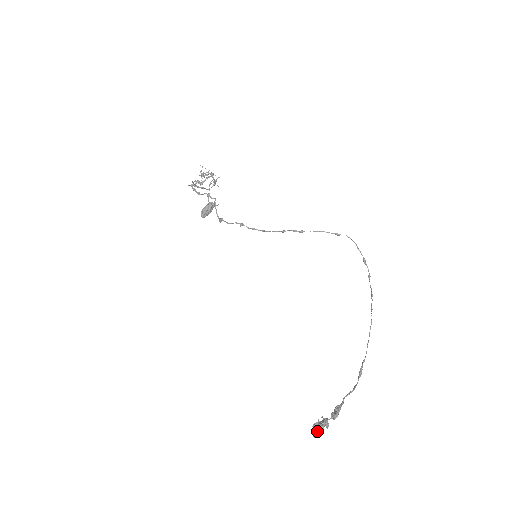
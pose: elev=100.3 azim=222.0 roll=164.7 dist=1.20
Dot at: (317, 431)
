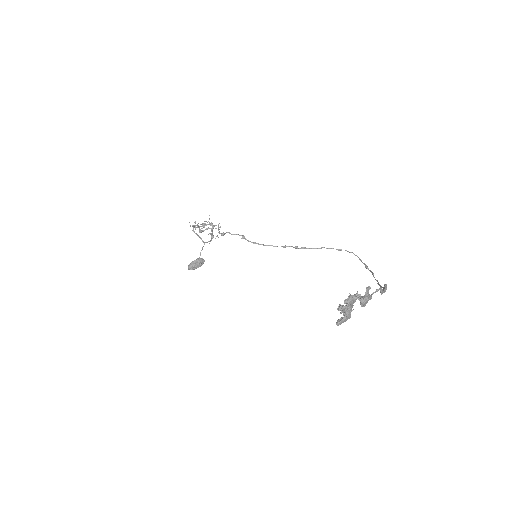
Dot at: (347, 299)
